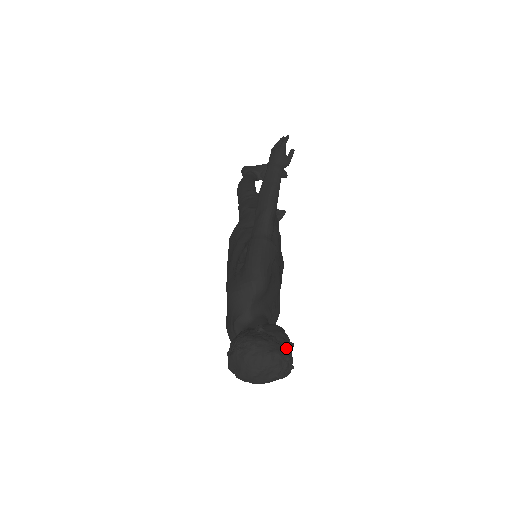
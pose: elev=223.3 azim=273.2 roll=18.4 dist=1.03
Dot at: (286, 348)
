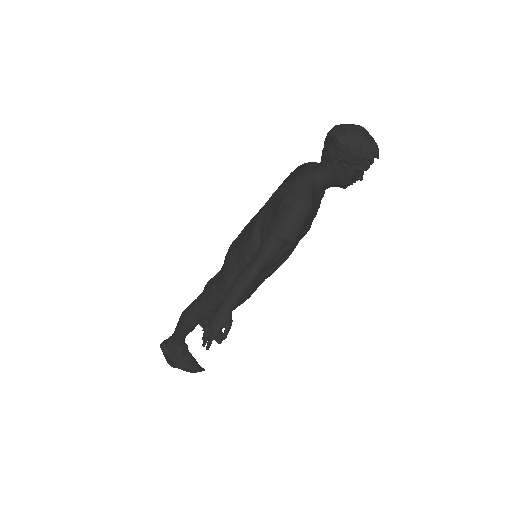
Dot at: occluded
